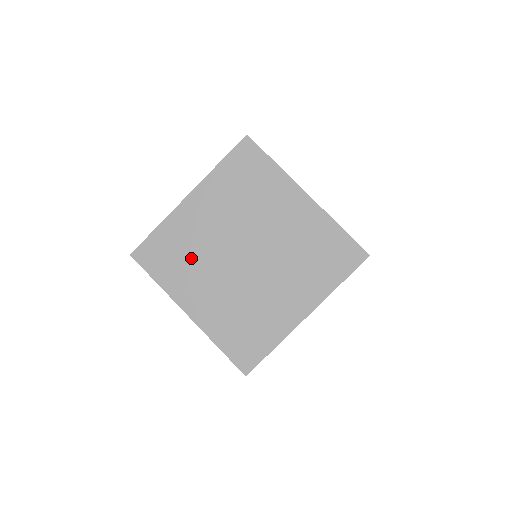
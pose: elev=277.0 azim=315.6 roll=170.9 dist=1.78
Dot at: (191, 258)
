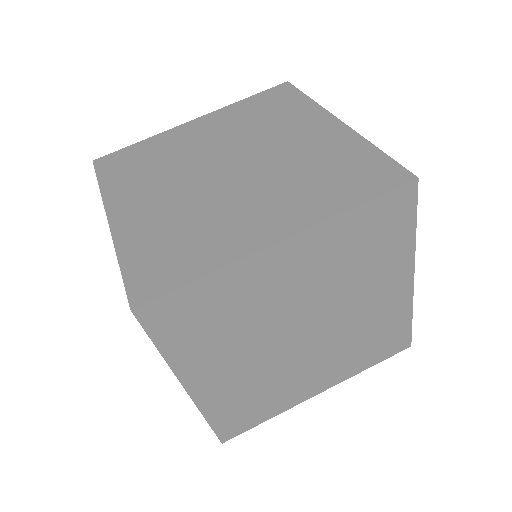
Dot at: occluded
